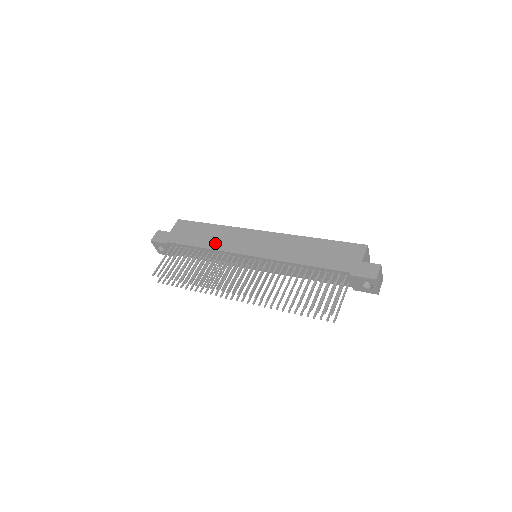
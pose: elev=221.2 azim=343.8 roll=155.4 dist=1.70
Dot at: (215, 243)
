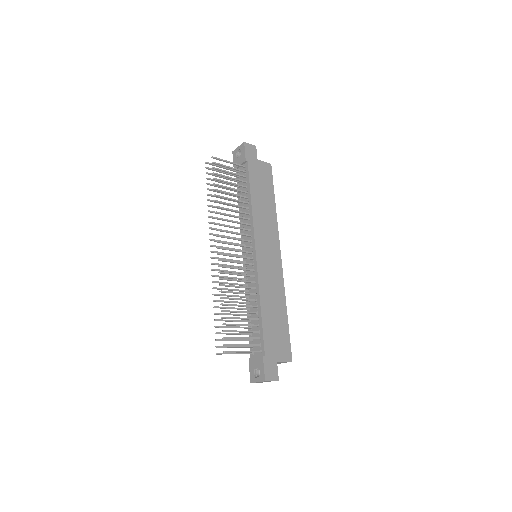
Dot at: (259, 212)
